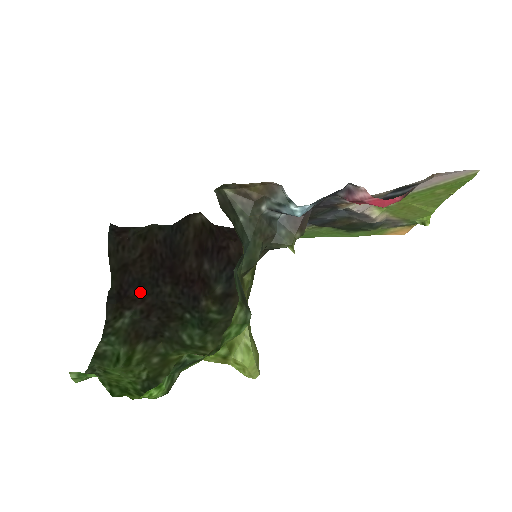
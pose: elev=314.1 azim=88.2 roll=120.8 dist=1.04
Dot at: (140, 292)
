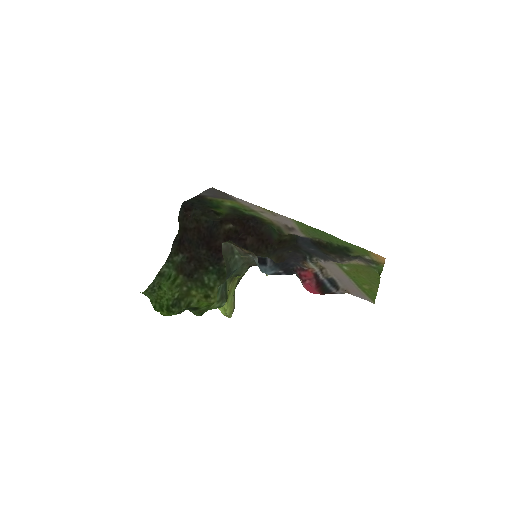
Dot at: (190, 247)
